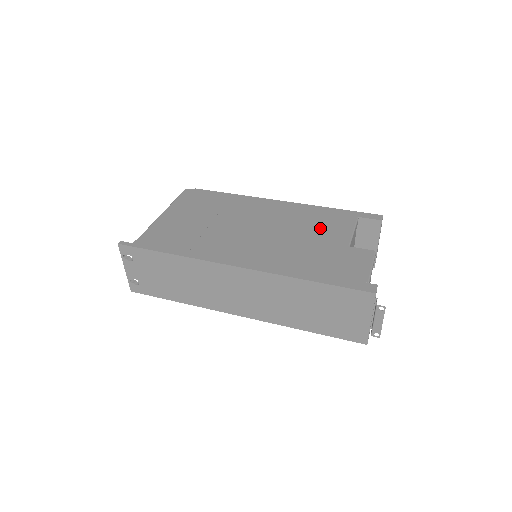
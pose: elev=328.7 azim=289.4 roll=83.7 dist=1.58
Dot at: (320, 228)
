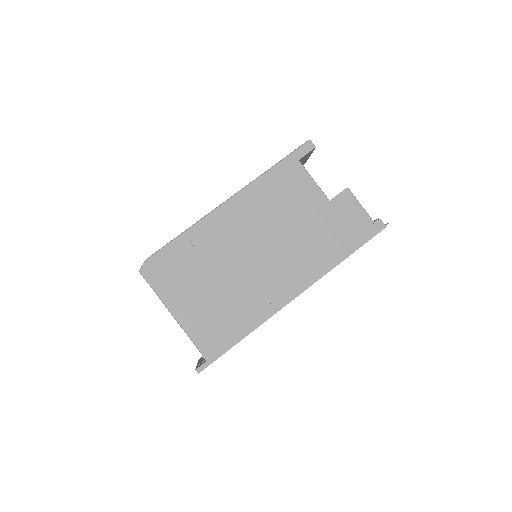
Dot at: (293, 202)
